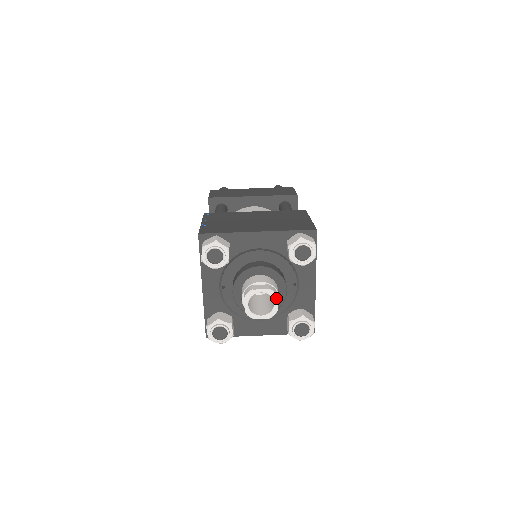
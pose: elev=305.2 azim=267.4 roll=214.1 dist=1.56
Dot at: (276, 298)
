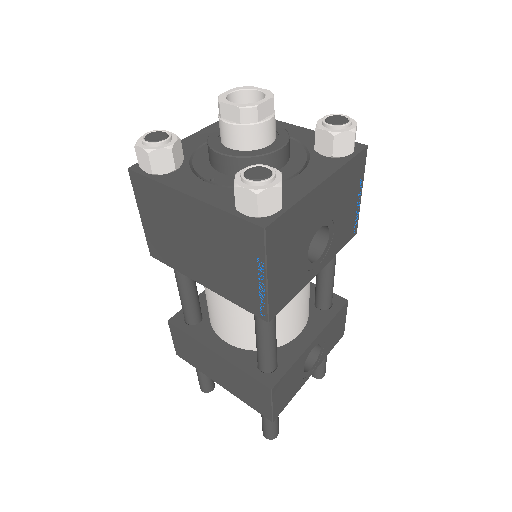
Dot at: (252, 88)
